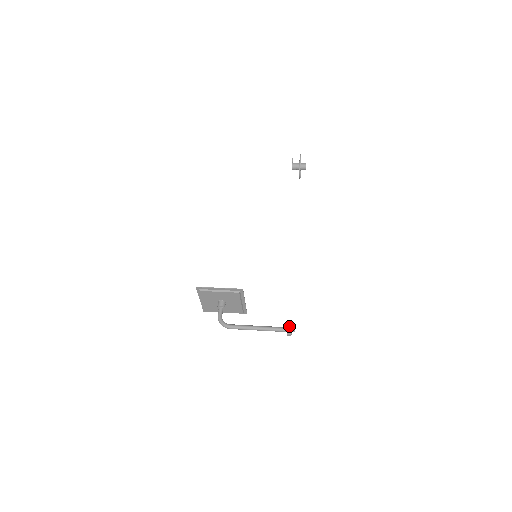
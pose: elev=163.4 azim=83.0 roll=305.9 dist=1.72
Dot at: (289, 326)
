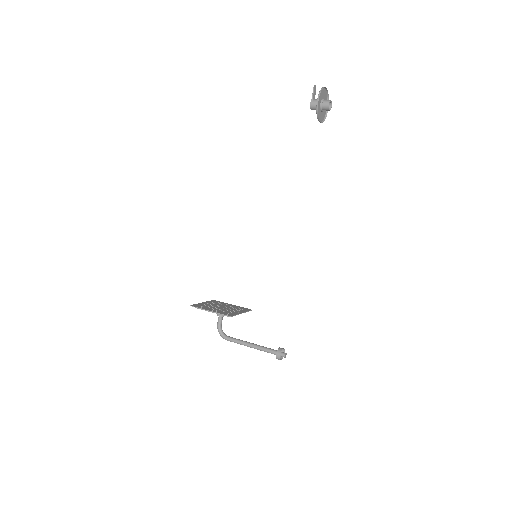
Dot at: (278, 354)
